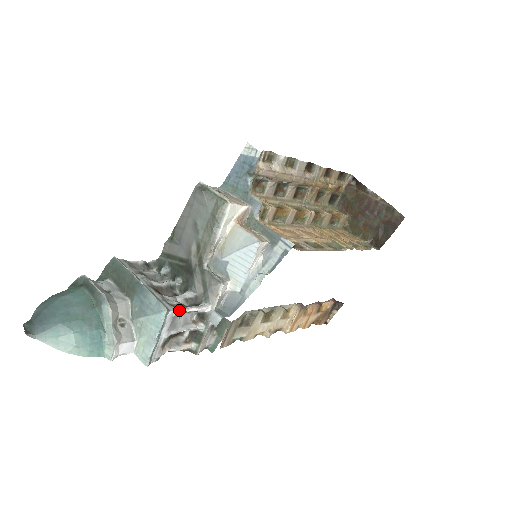
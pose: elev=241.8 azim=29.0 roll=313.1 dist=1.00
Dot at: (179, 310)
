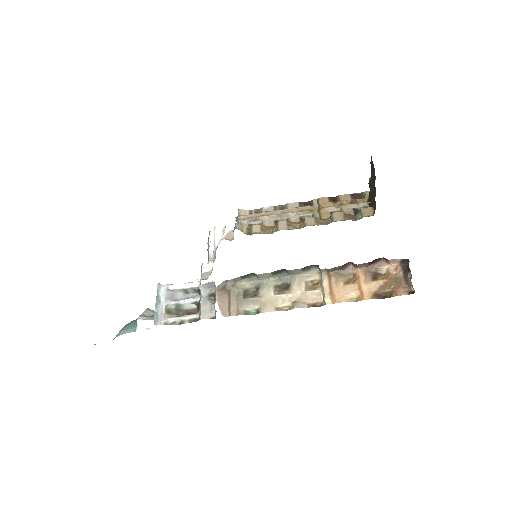
Dot at: (171, 285)
